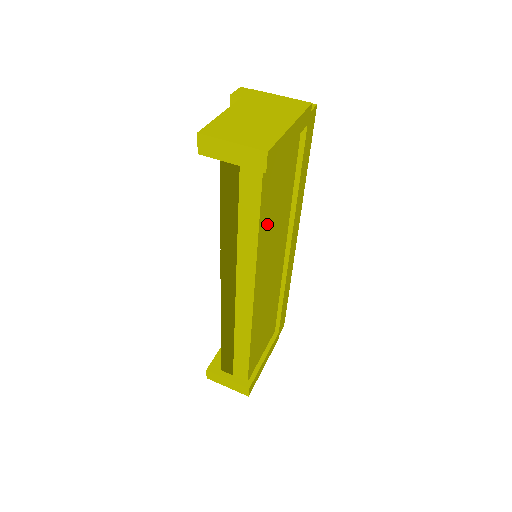
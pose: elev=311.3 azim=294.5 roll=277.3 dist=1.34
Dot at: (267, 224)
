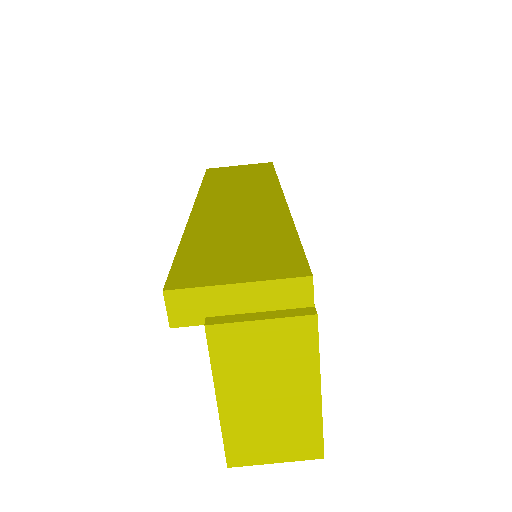
Dot at: occluded
